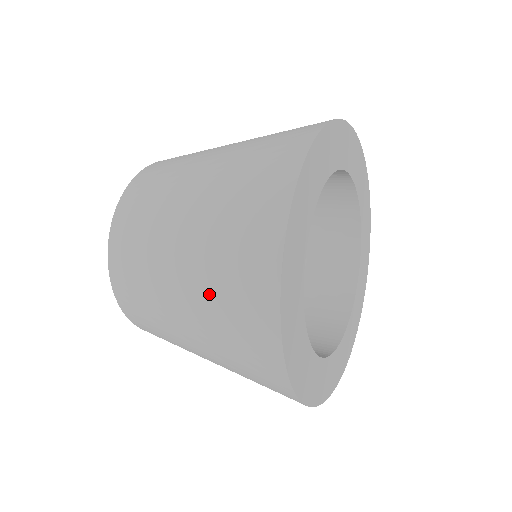
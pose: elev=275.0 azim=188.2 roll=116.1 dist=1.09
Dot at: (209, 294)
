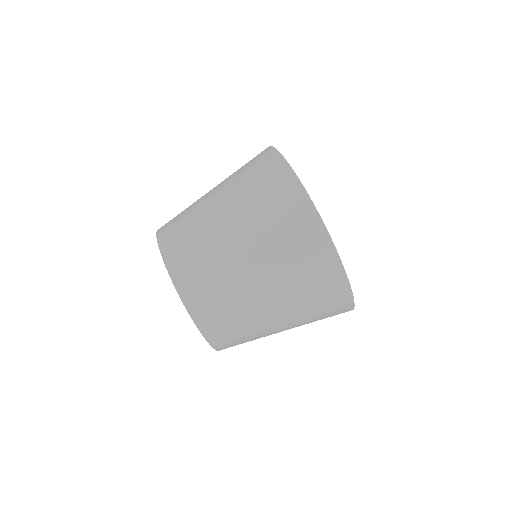
Dot at: (273, 249)
